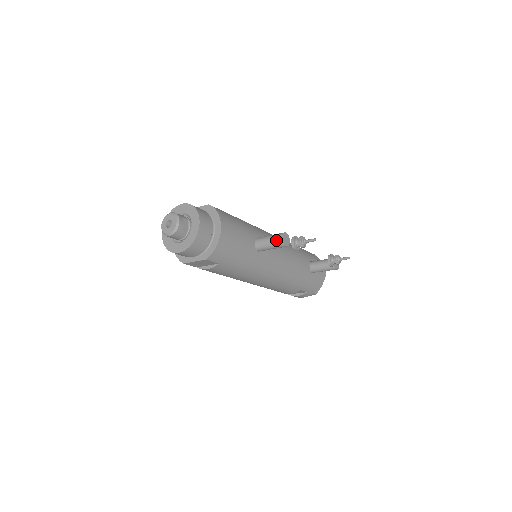
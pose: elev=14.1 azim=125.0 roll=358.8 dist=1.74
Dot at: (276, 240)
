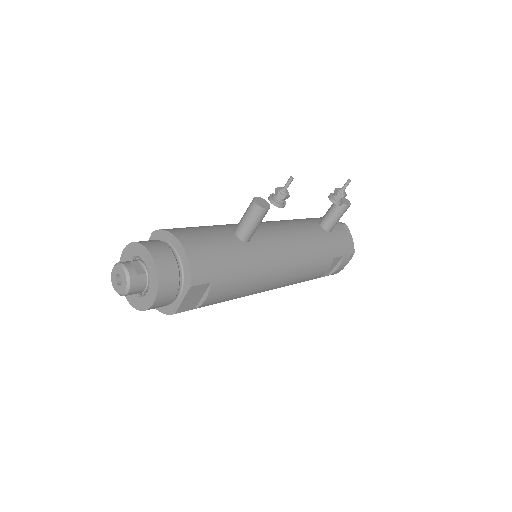
Dot at: (252, 212)
